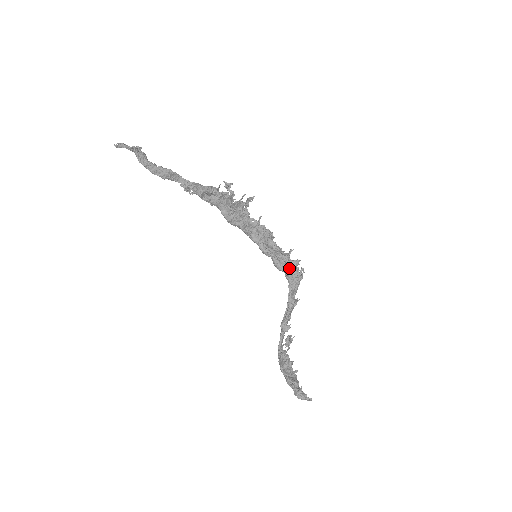
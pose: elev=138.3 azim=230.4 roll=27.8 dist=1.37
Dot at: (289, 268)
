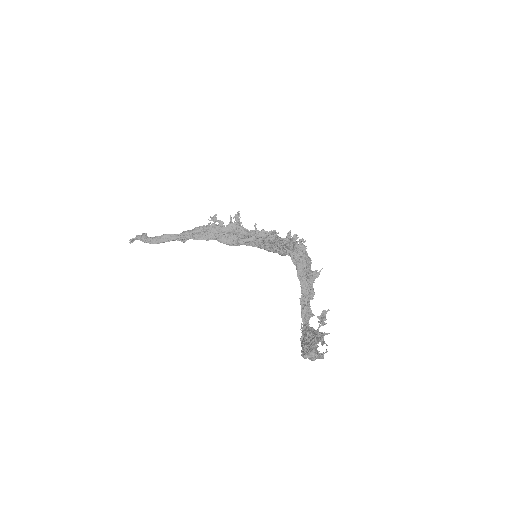
Dot at: (288, 247)
